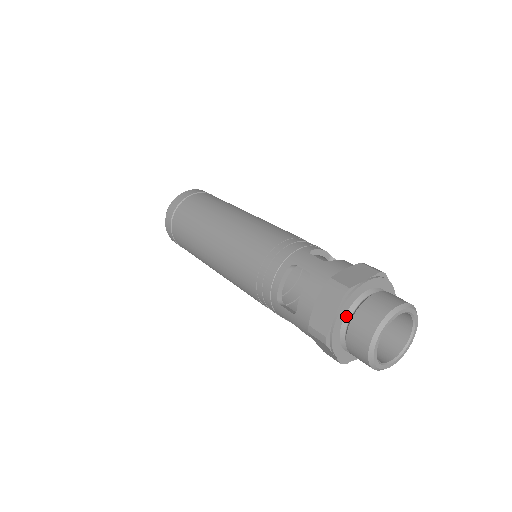
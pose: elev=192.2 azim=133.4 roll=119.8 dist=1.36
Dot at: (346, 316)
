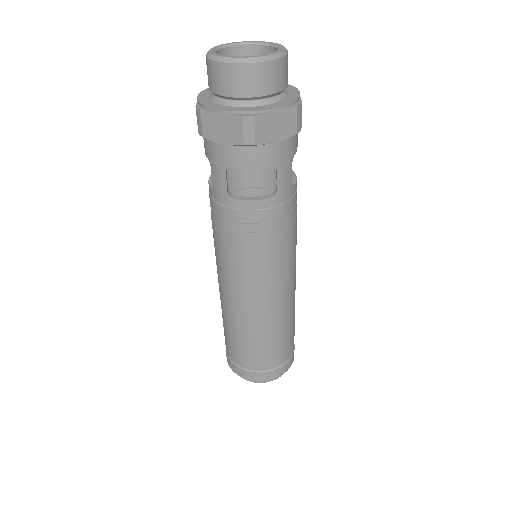
Dot at: (210, 94)
